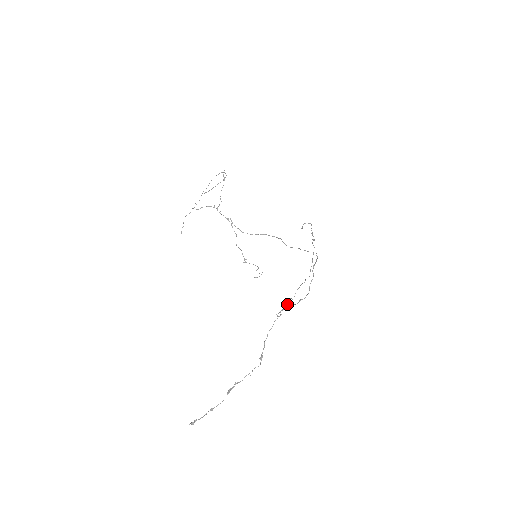
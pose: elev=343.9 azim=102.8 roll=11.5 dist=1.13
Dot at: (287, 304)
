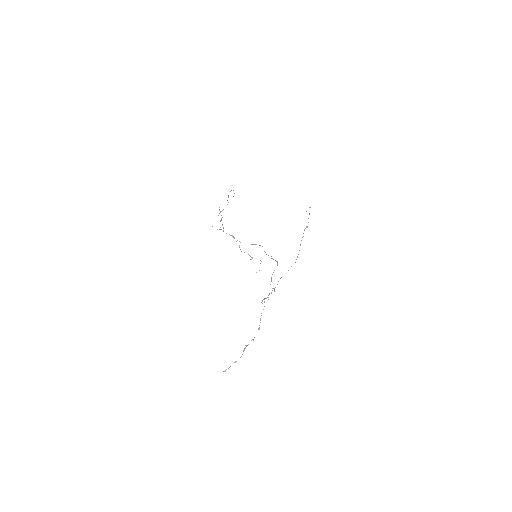
Dot at: (271, 292)
